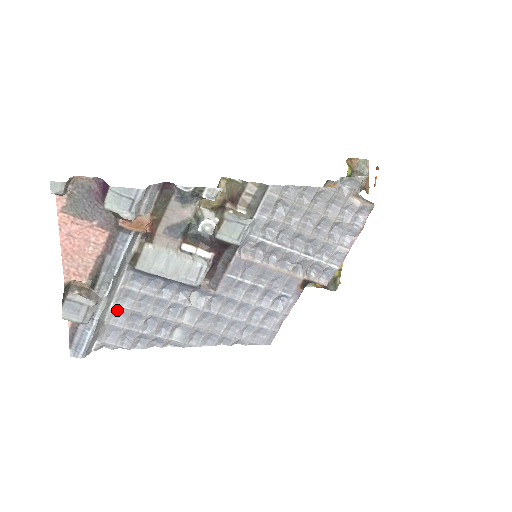
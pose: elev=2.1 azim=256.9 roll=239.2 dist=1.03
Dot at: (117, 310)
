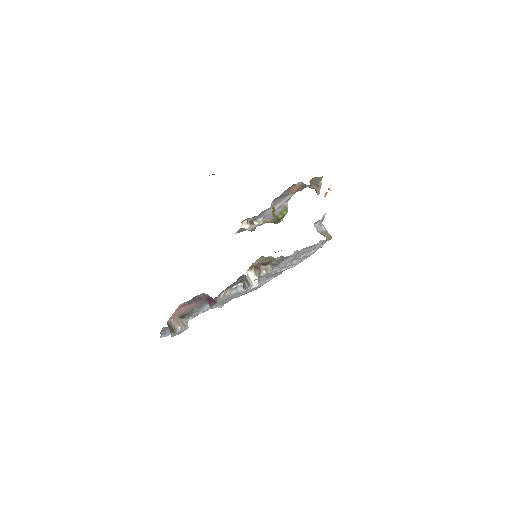
Dot at: occluded
